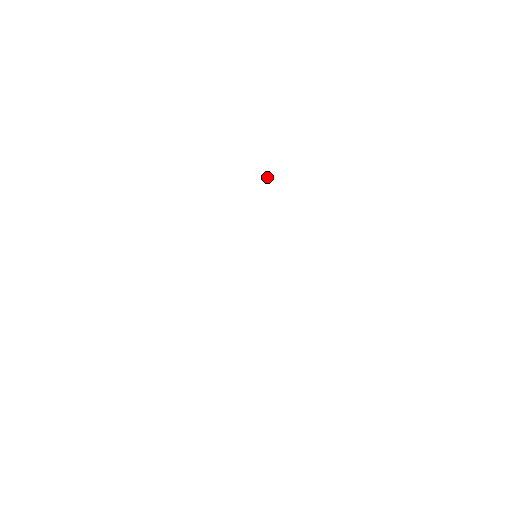
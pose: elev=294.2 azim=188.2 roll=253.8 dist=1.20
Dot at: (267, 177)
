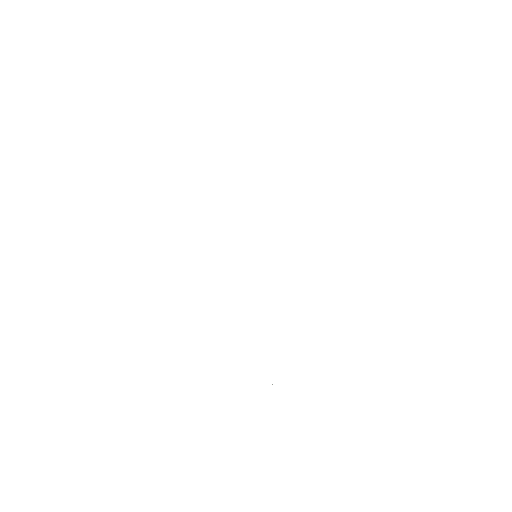
Dot at: occluded
